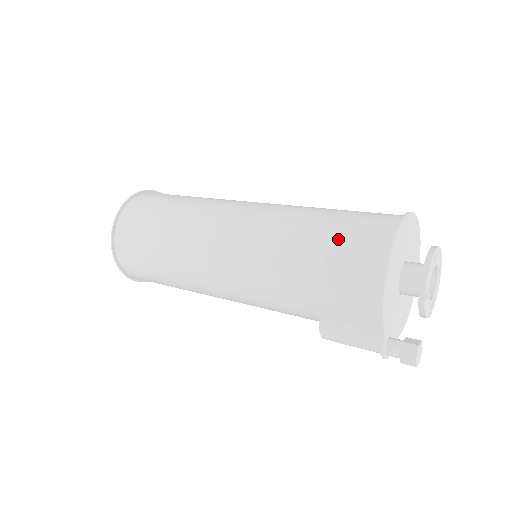
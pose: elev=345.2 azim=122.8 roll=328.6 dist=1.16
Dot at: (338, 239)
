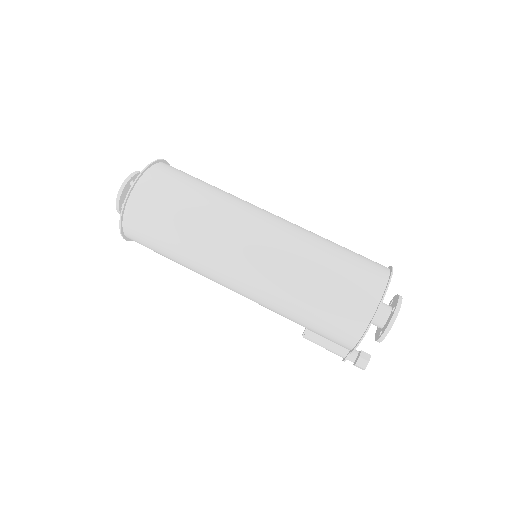
Dot at: (337, 295)
